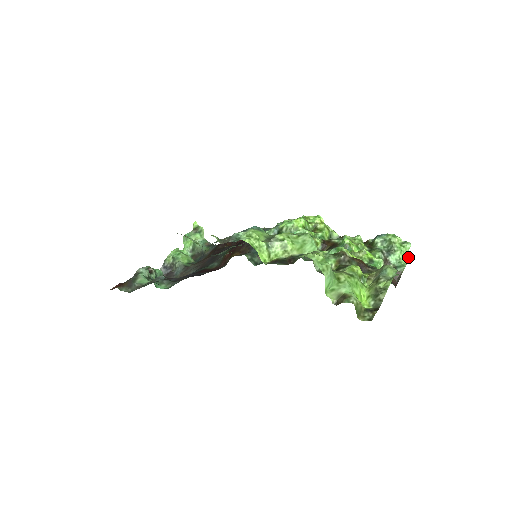
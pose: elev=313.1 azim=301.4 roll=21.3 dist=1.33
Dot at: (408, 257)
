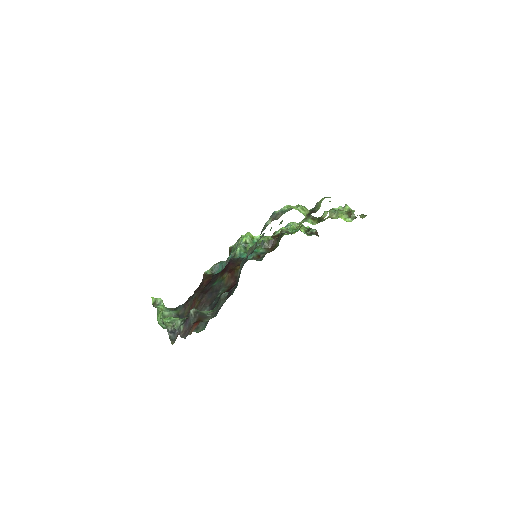
Dot at: occluded
